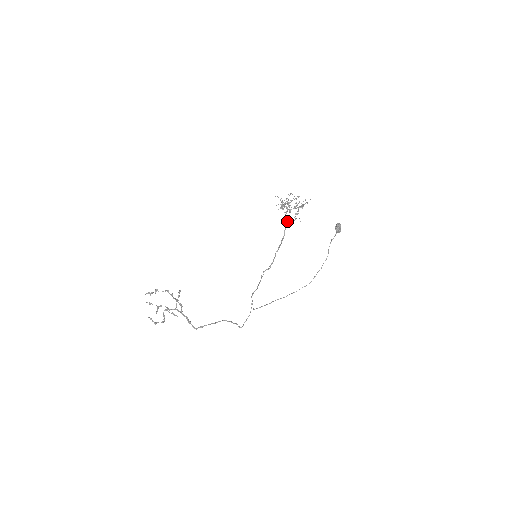
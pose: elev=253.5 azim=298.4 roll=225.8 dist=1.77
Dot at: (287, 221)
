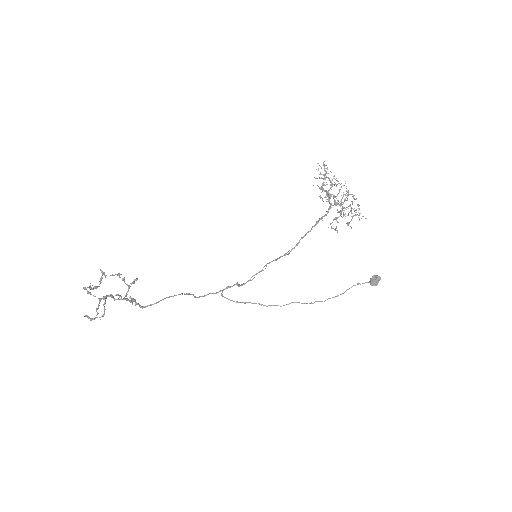
Dot at: occluded
